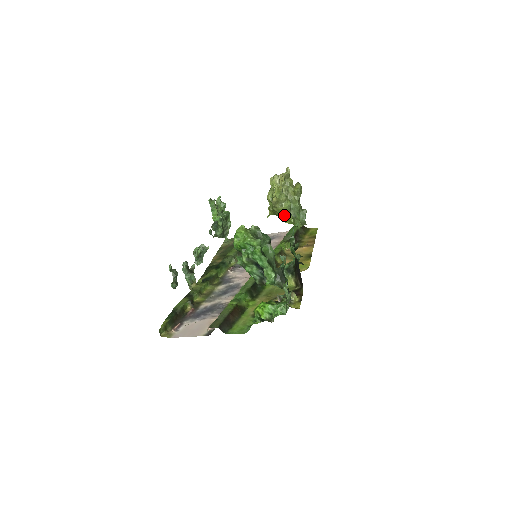
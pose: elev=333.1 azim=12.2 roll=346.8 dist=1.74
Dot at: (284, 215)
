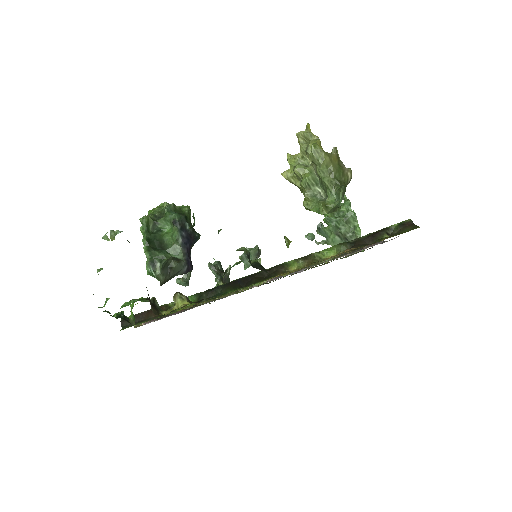
Dot at: occluded
